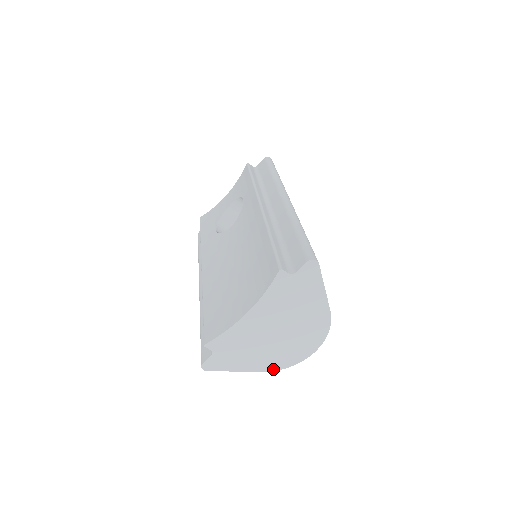
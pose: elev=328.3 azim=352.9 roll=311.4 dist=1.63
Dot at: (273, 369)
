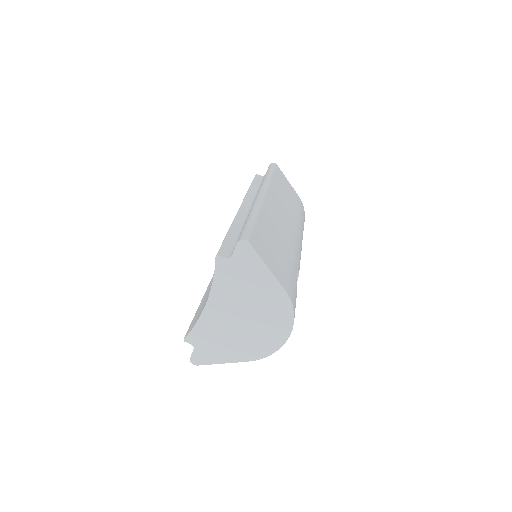
Dot at: (257, 358)
